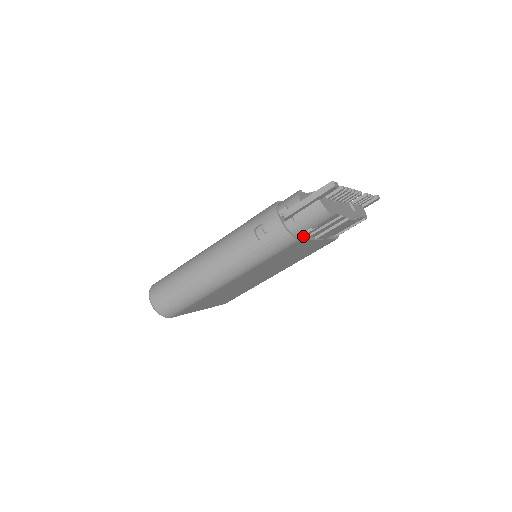
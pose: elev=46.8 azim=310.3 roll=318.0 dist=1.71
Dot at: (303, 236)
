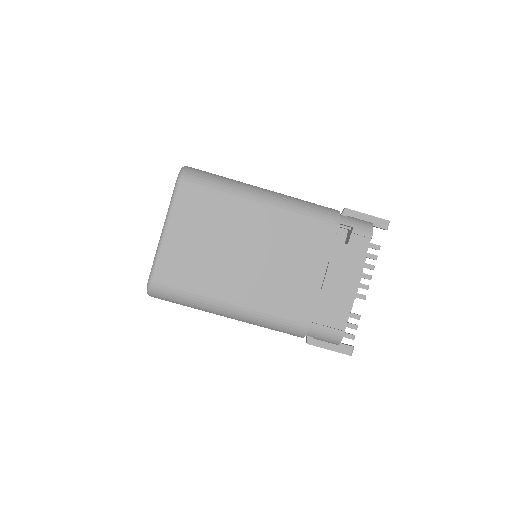
Dot at: (334, 239)
